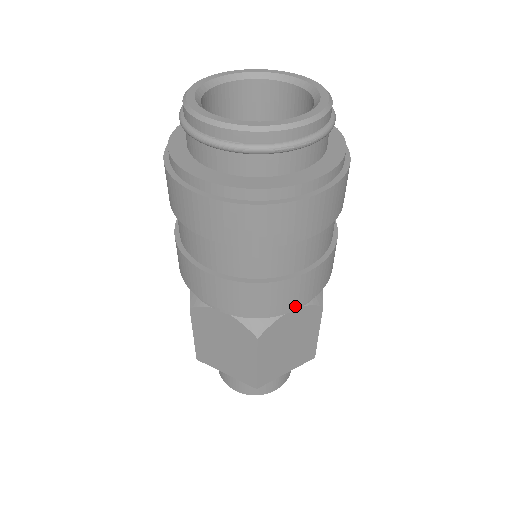
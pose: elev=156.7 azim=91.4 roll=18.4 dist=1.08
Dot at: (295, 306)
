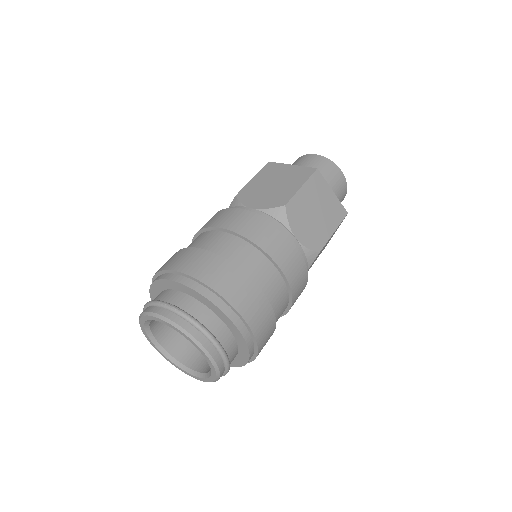
Dot at: occluded
